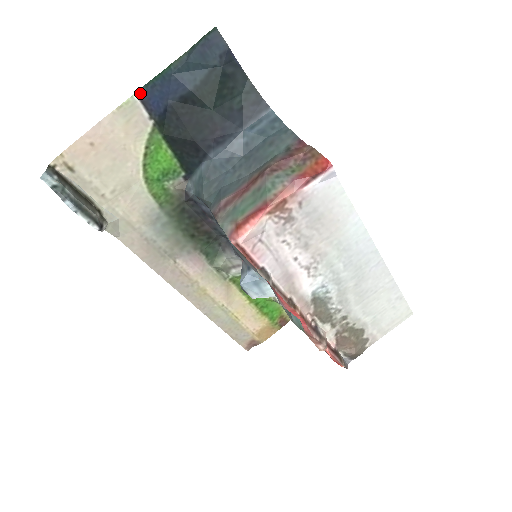
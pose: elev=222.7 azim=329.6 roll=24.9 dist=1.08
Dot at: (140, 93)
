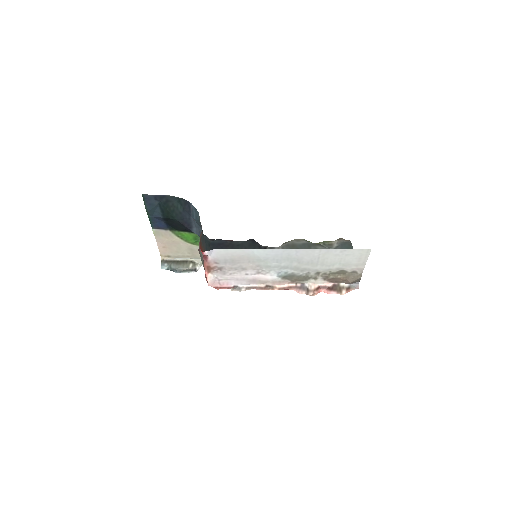
Dot at: (153, 227)
